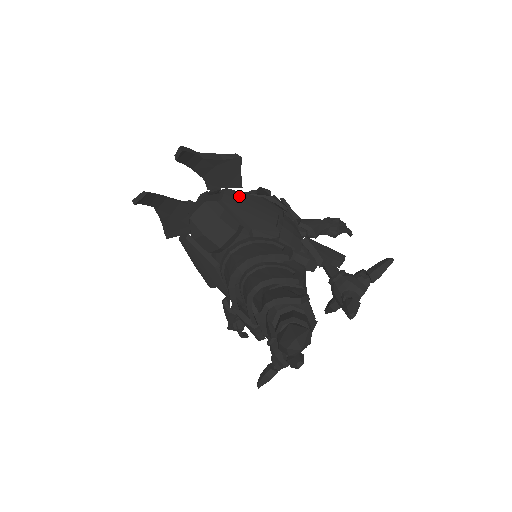
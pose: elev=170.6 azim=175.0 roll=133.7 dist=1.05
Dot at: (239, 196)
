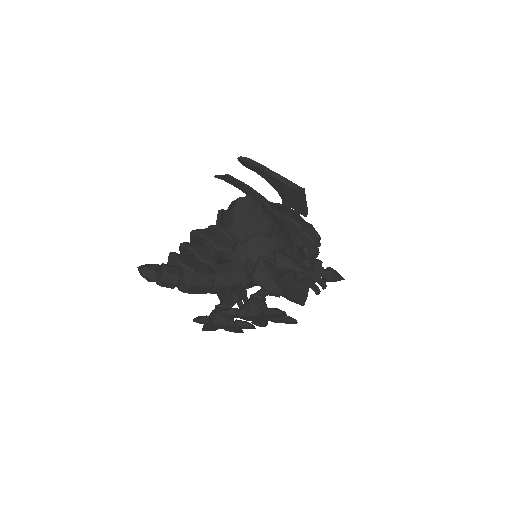
Dot at: (251, 205)
